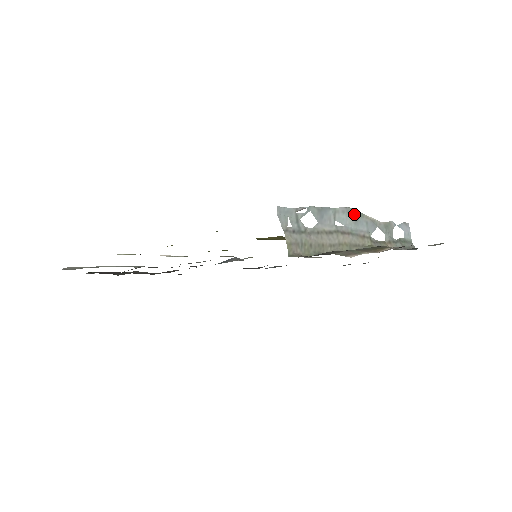
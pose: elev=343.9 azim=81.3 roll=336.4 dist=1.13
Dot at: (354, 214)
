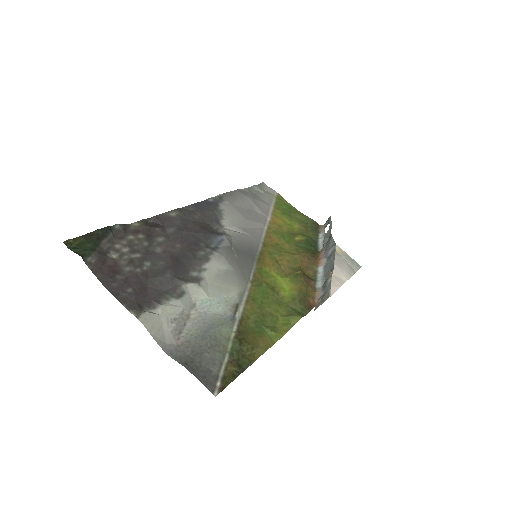
Dot at: (333, 245)
